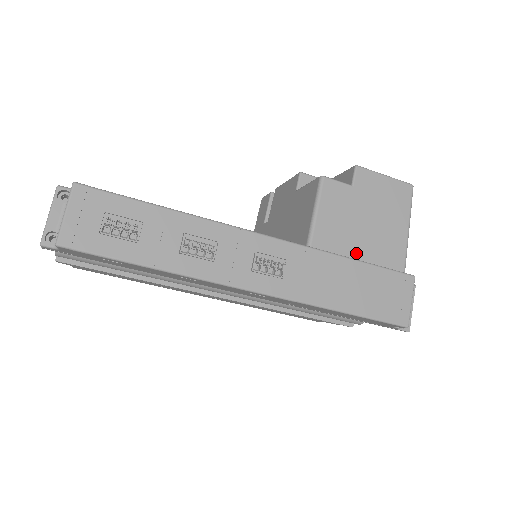
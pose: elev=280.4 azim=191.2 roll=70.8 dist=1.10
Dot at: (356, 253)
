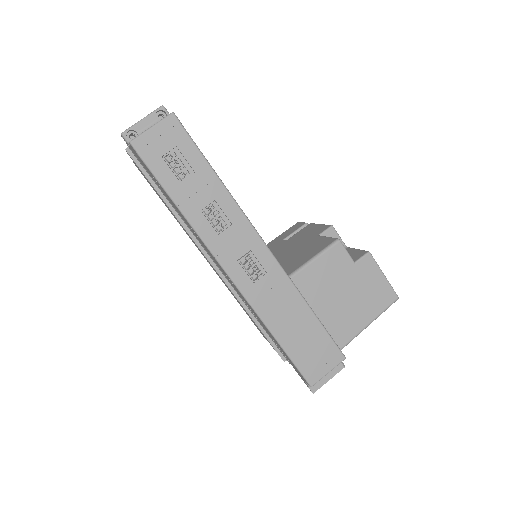
Dot at: (318, 308)
